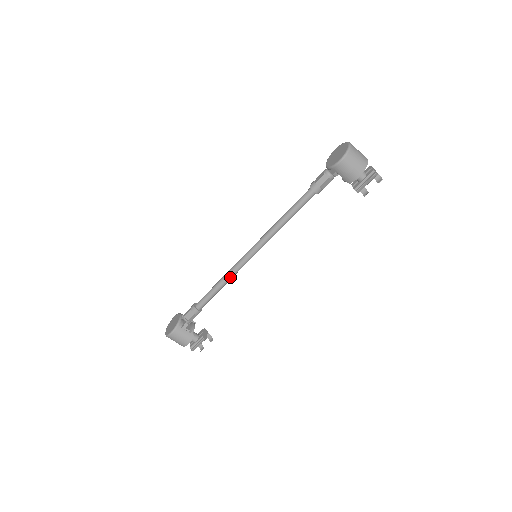
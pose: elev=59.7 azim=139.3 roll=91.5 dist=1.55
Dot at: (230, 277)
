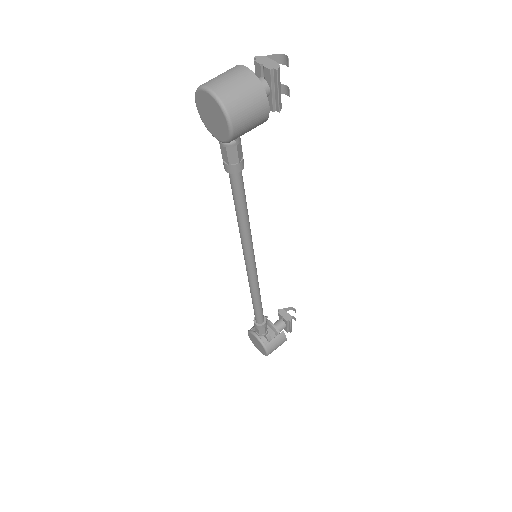
Dot at: (257, 289)
